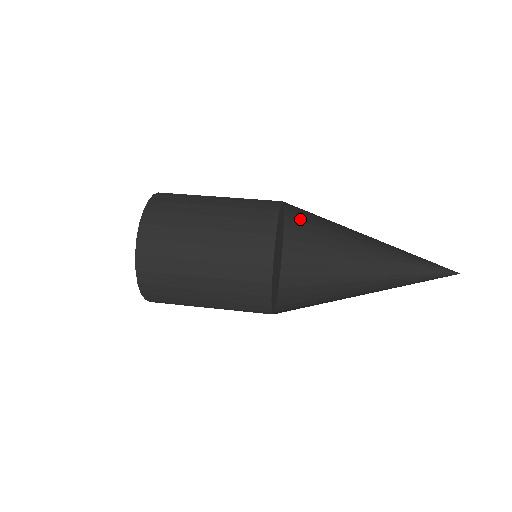
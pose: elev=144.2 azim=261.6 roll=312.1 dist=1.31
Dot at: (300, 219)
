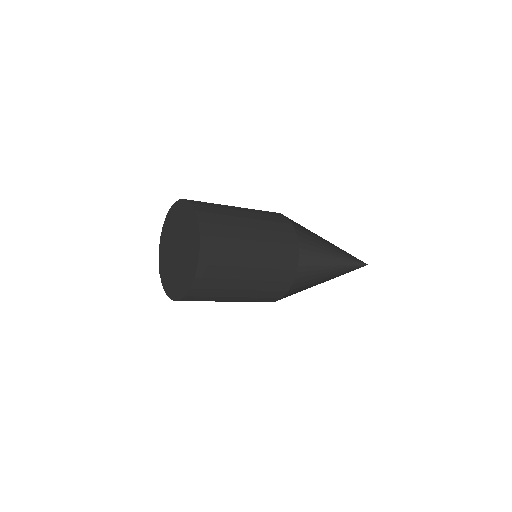
Dot at: occluded
